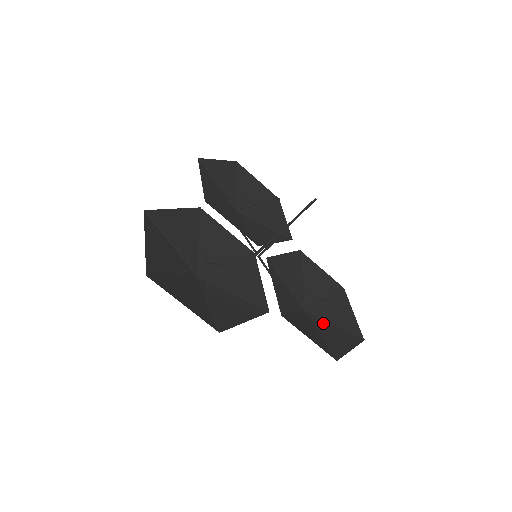
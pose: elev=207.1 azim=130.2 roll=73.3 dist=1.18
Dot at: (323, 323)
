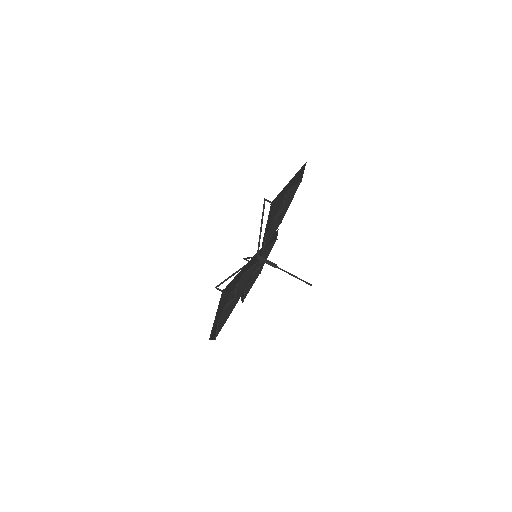
Dot at: occluded
